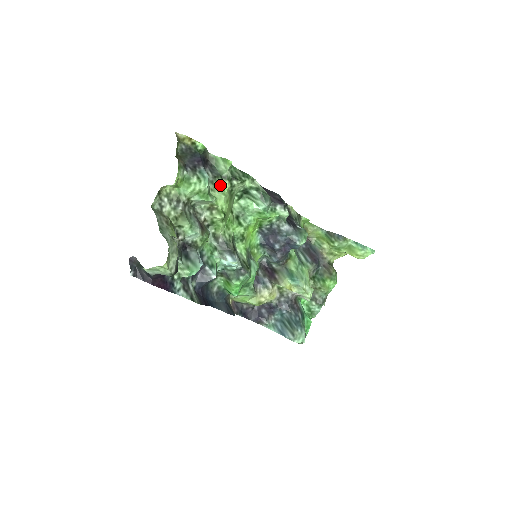
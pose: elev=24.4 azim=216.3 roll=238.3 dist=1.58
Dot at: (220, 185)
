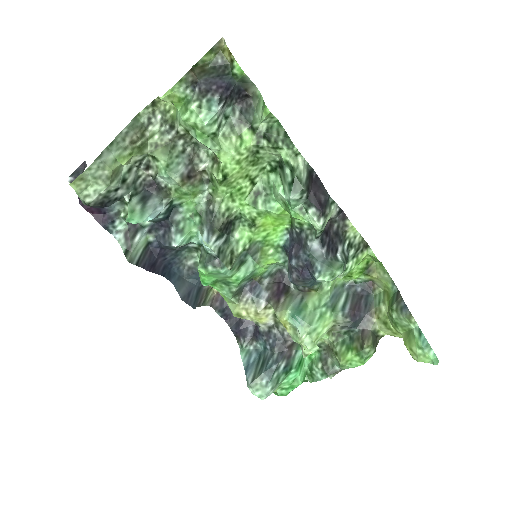
Dot at: (242, 136)
